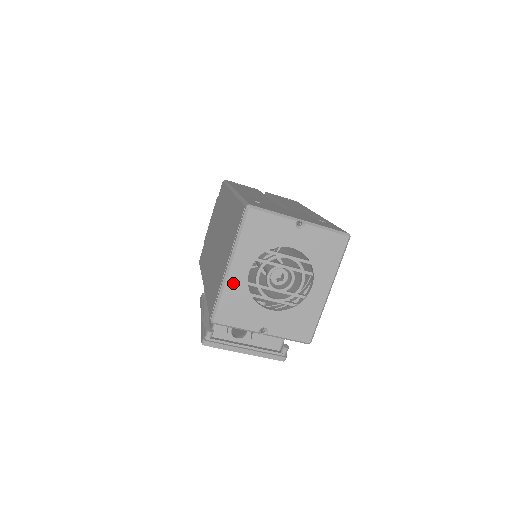
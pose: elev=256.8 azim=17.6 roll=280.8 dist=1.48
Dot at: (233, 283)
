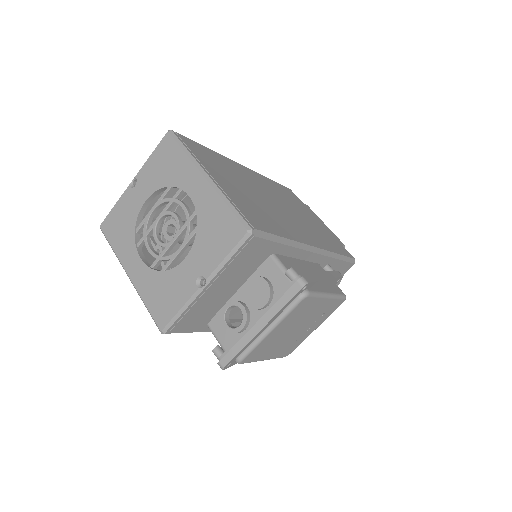
Dot at: (141, 283)
